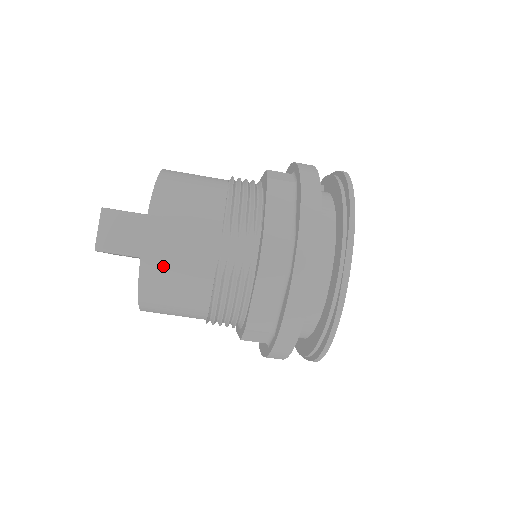
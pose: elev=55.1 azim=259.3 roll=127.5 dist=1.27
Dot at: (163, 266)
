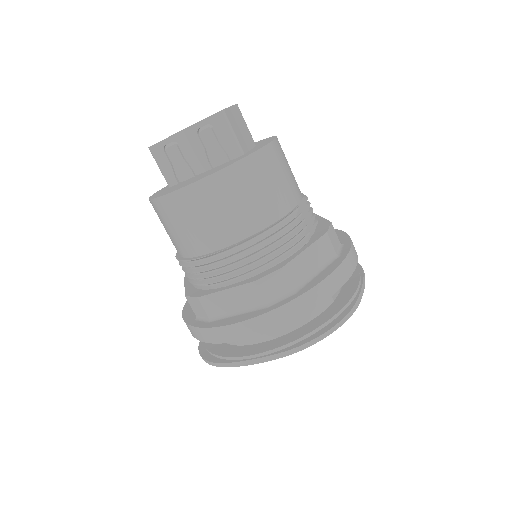
Dot at: (271, 167)
